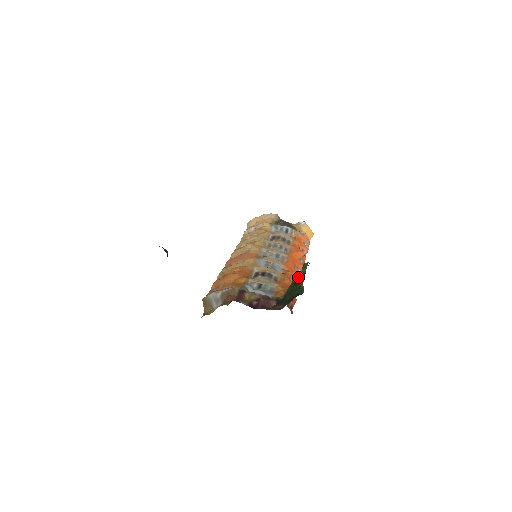
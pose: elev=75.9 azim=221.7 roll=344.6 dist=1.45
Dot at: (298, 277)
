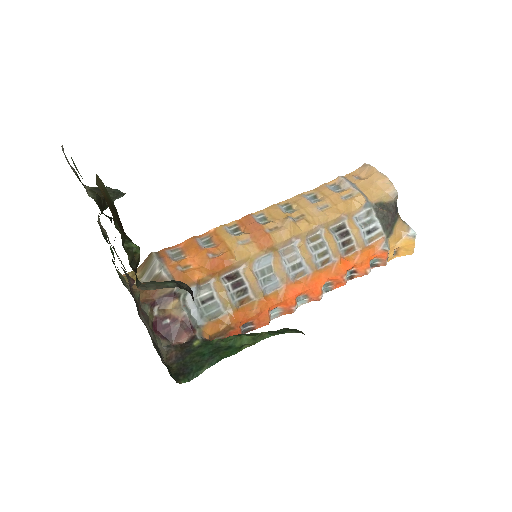
Dot at: (235, 342)
